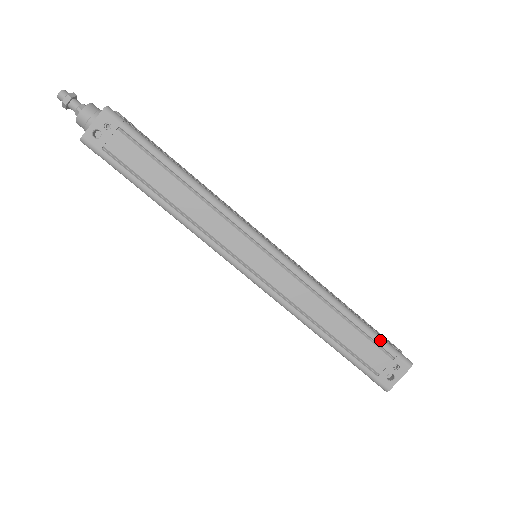
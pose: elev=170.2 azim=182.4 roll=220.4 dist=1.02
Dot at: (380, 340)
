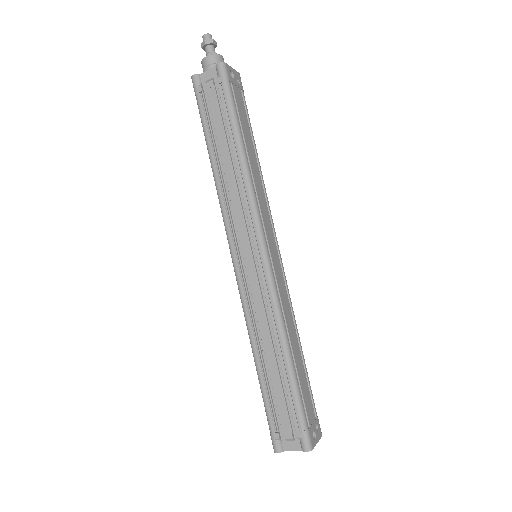
Dot at: occluded
